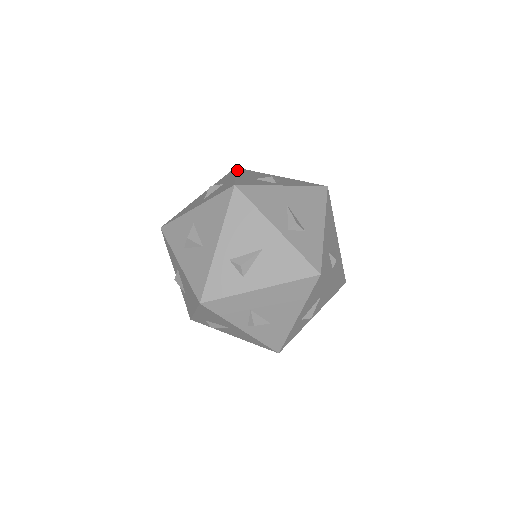
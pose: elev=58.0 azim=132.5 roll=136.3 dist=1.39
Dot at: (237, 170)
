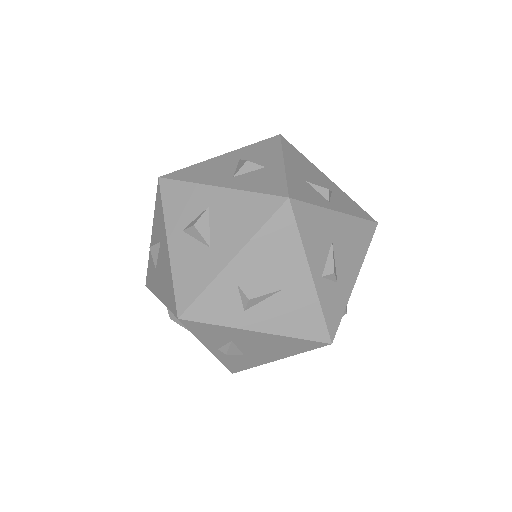
Dot at: (284, 145)
